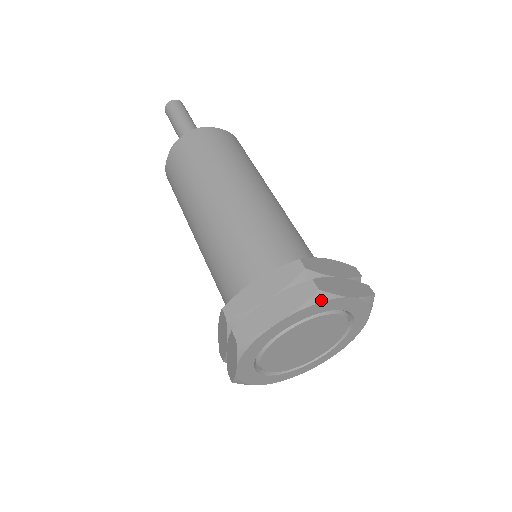
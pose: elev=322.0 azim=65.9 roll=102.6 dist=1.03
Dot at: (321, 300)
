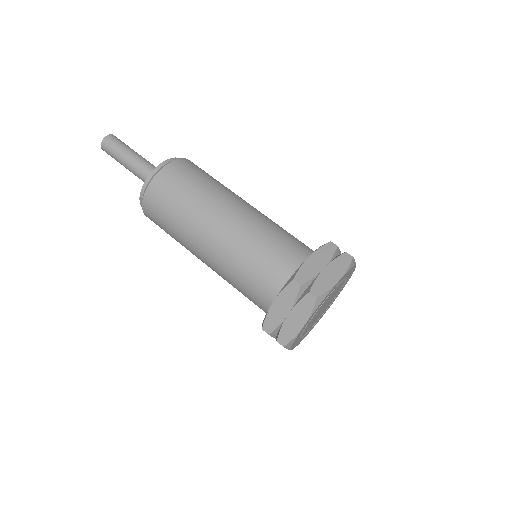
Dot at: (353, 265)
